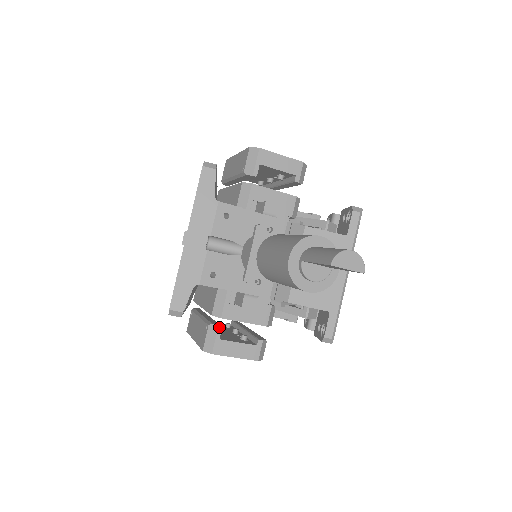
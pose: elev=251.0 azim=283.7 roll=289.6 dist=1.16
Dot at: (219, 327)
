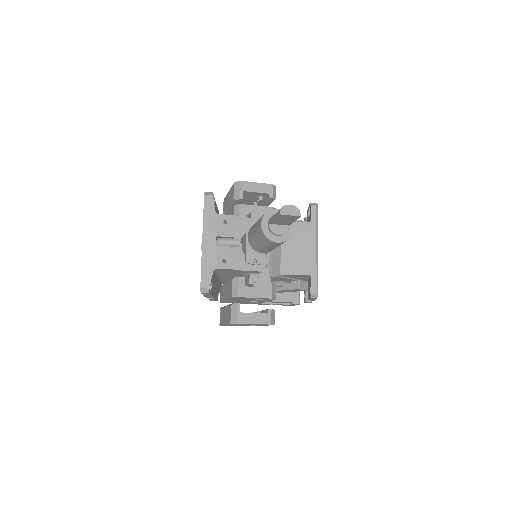
Dot at: (238, 304)
